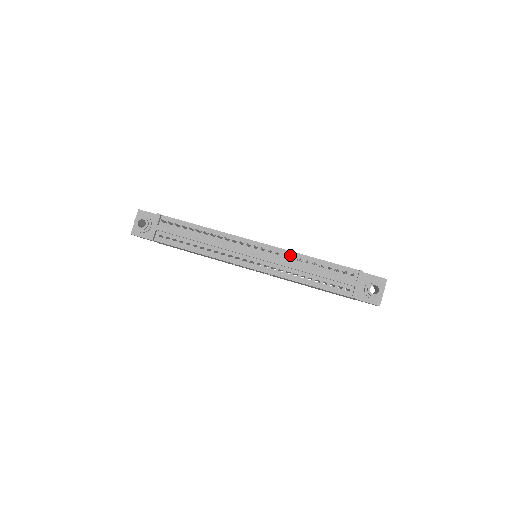
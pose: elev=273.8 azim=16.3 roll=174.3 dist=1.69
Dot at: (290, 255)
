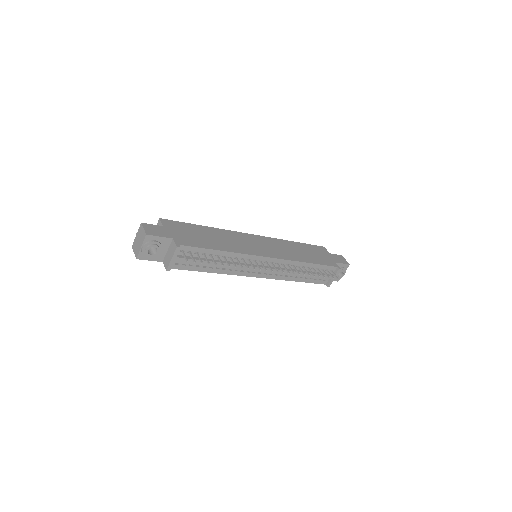
Dot at: (292, 264)
